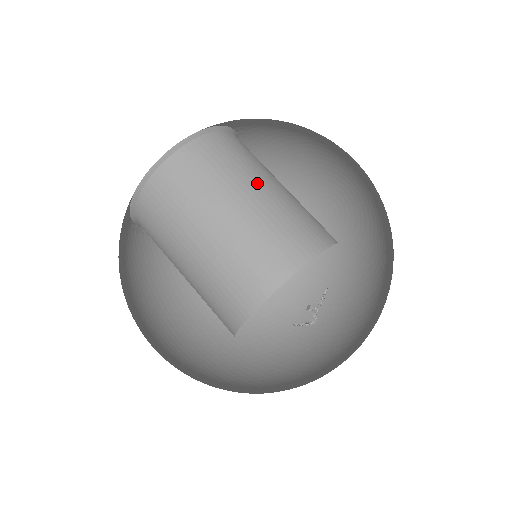
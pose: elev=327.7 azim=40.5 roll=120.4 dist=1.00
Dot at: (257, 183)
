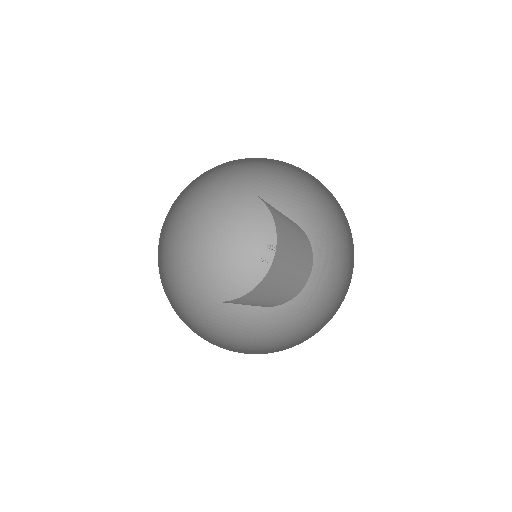
Dot at: (291, 269)
